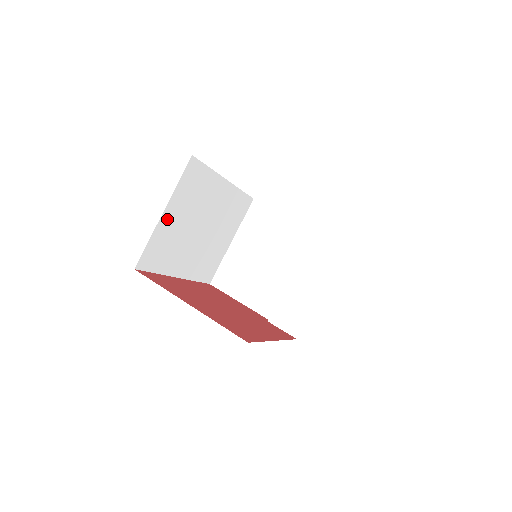
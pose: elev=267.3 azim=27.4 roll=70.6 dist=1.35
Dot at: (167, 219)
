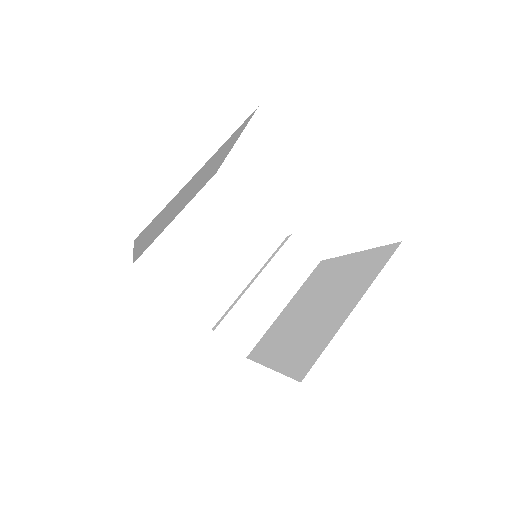
Dot at: (192, 178)
